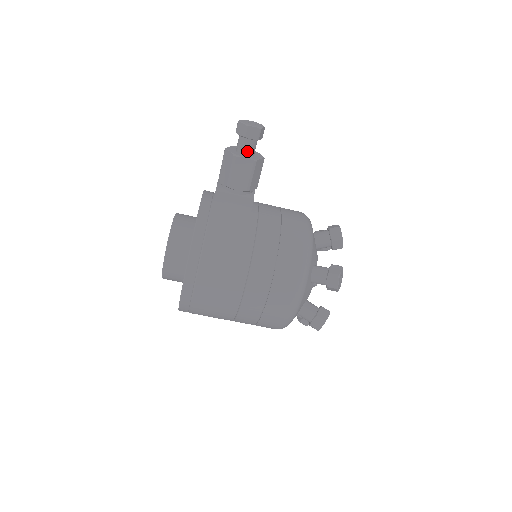
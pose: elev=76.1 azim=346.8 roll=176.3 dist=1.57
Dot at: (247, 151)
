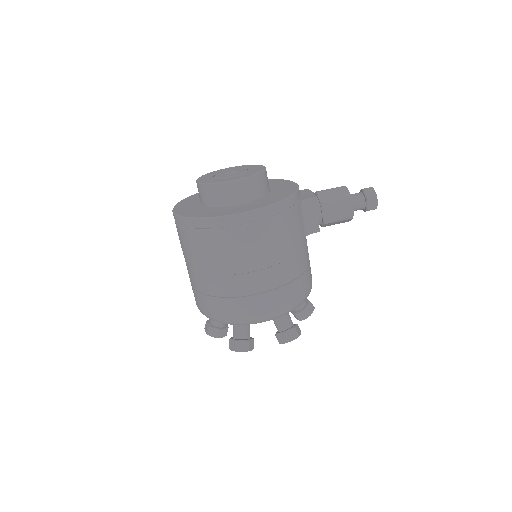
Dot at: (355, 206)
